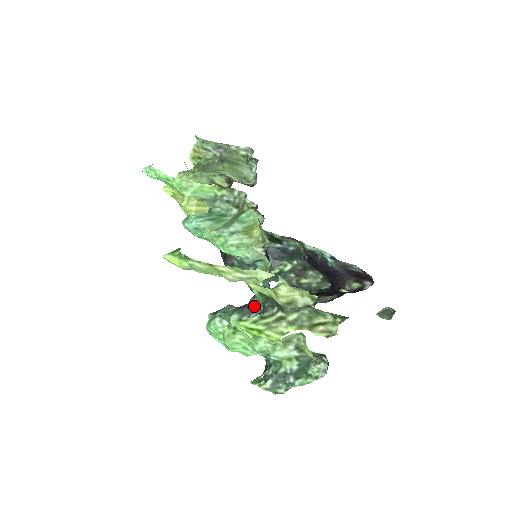
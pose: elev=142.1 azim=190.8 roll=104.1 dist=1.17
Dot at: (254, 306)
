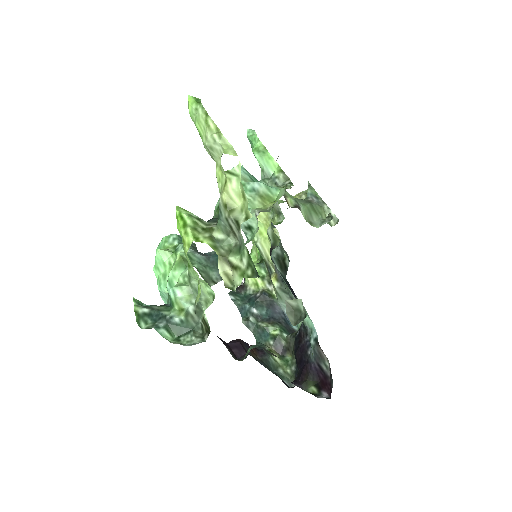
Dot at: (209, 254)
